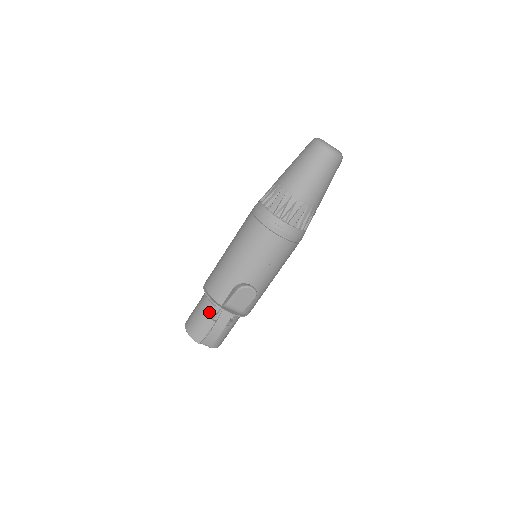
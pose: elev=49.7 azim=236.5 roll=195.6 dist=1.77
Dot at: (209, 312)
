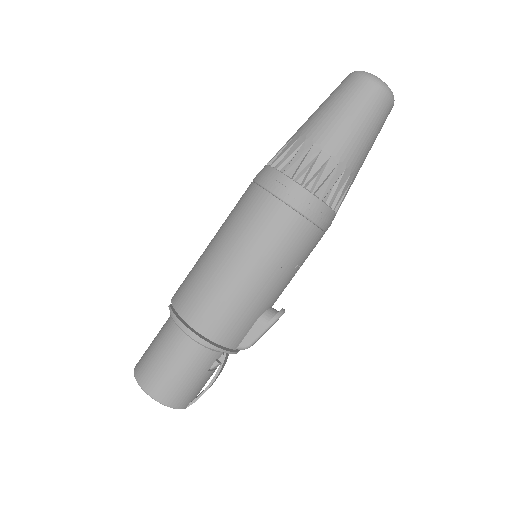
Dot at: (208, 364)
